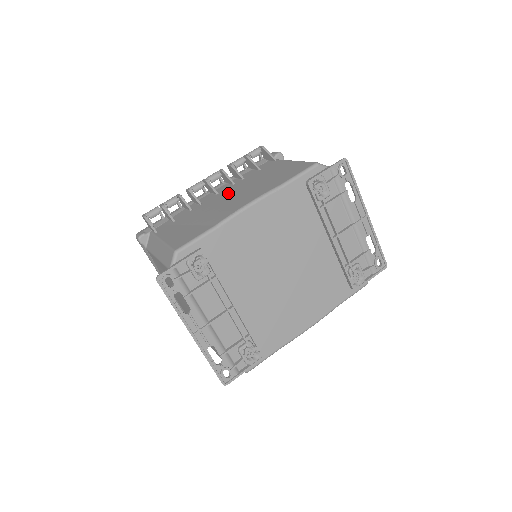
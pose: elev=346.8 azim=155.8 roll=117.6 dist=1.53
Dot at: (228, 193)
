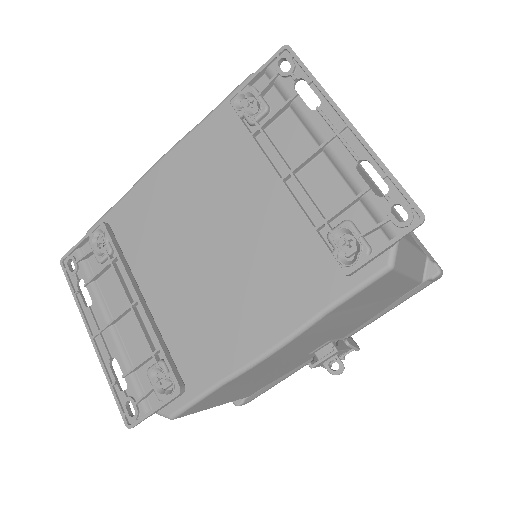
Dot at: occluded
